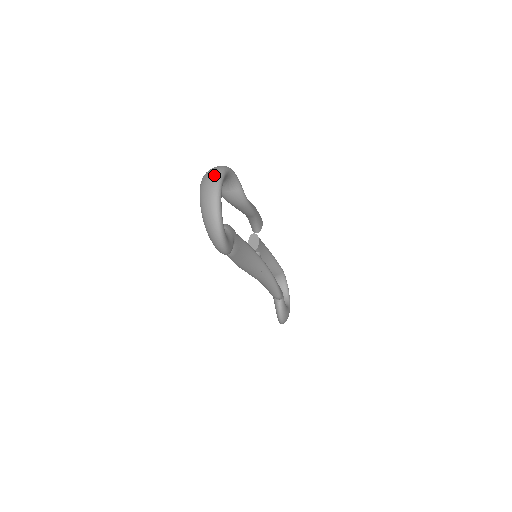
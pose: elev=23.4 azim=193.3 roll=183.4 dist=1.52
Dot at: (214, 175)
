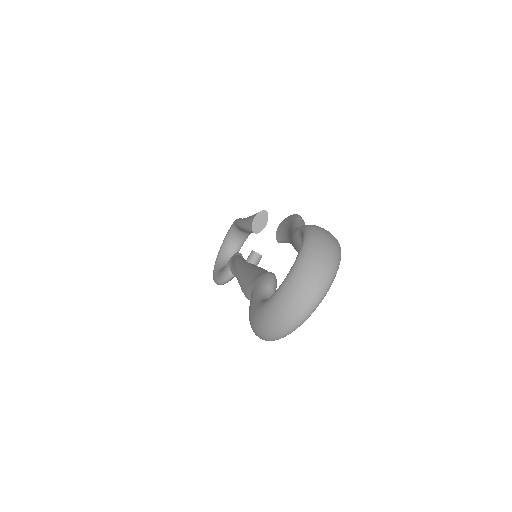
Dot at: (327, 275)
